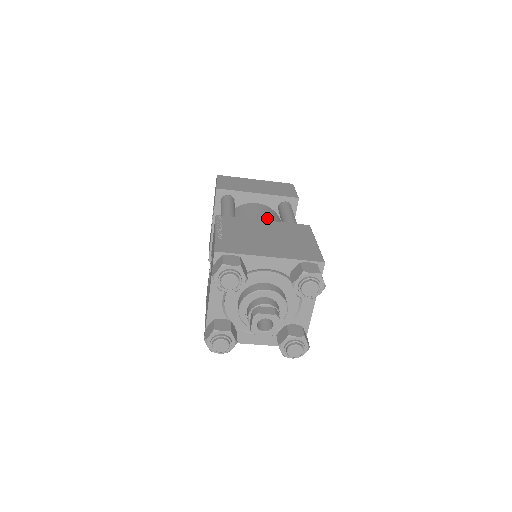
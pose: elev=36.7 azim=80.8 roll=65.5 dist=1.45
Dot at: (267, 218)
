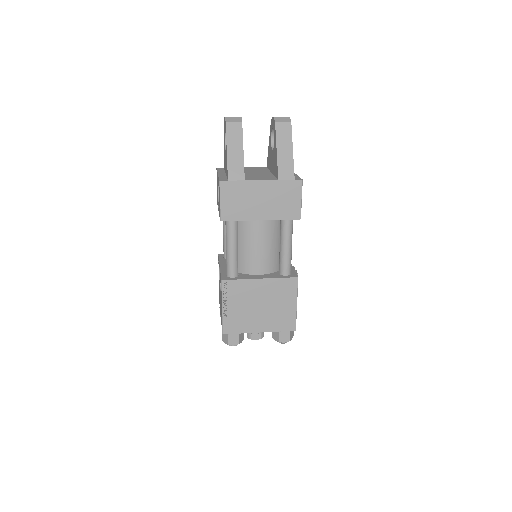
Dot at: (266, 247)
